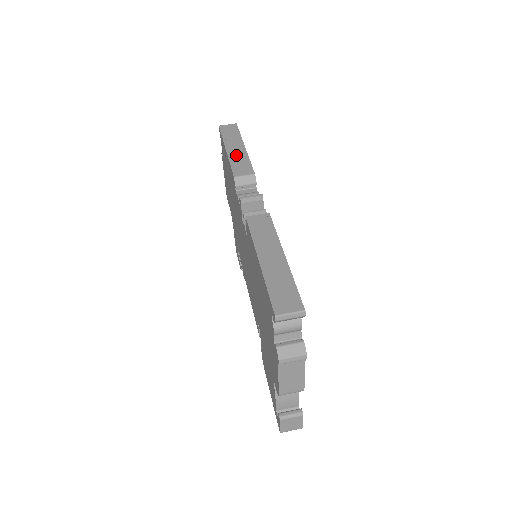
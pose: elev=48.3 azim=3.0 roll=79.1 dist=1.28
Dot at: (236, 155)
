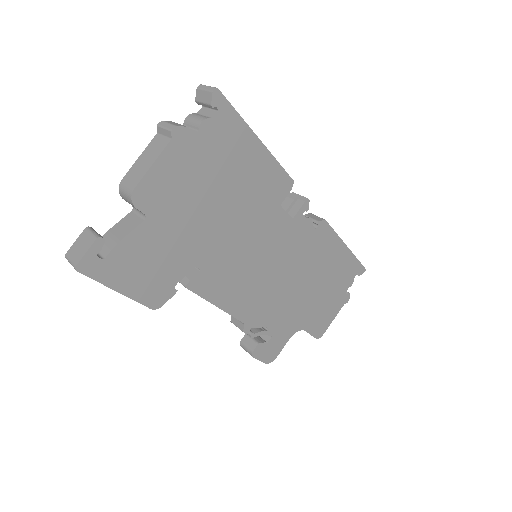
Dot at: occluded
